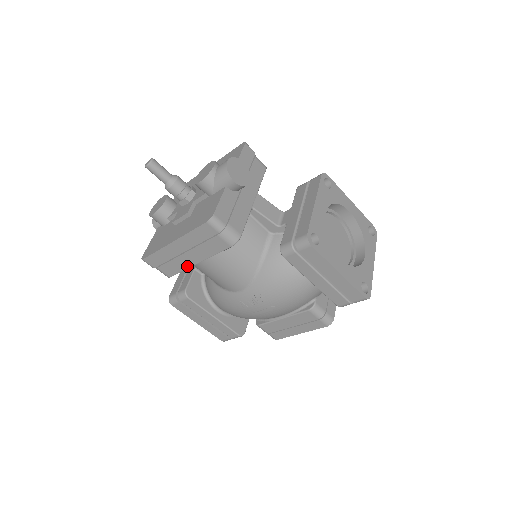
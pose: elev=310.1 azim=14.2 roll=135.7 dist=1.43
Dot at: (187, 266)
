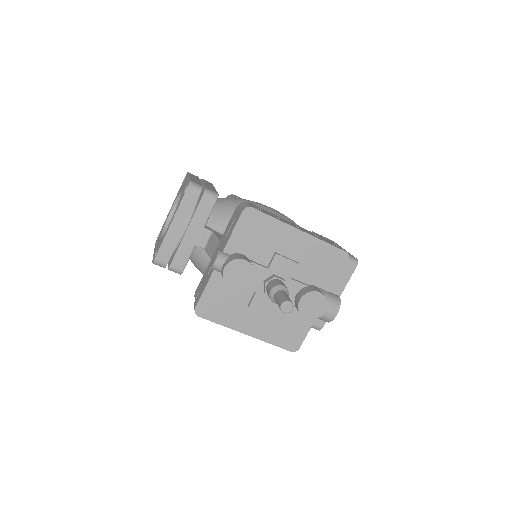
Dot at: occluded
